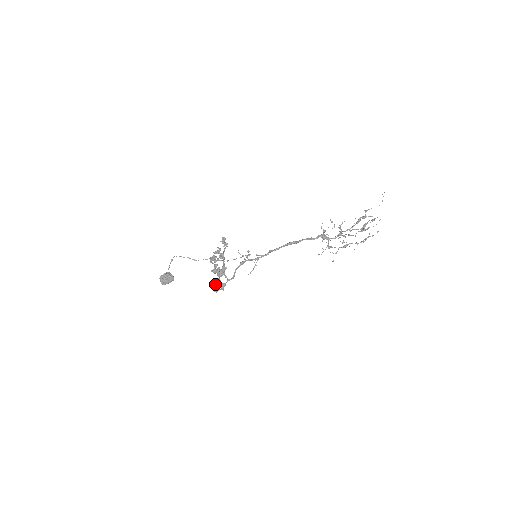
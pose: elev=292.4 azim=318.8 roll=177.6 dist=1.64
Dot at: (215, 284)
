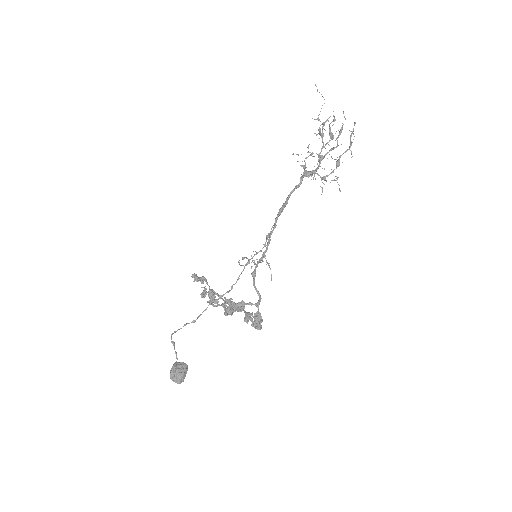
Dot at: occluded
